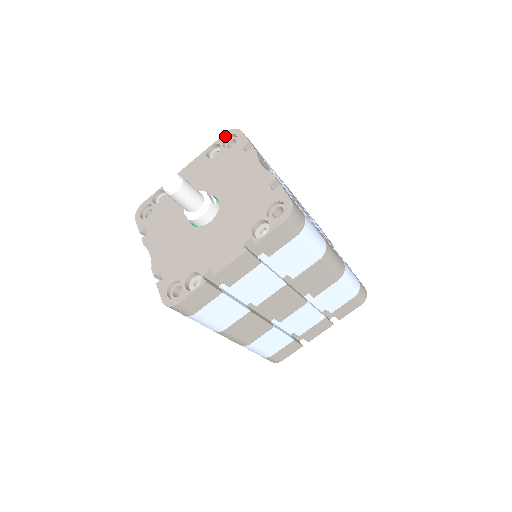
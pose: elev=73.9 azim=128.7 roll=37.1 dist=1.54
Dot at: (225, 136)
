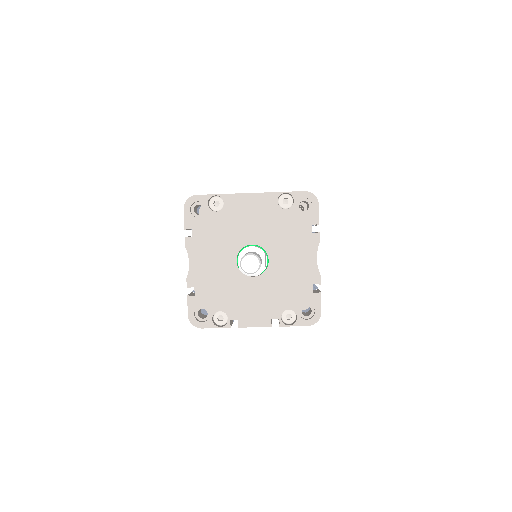
Dot at: (303, 195)
